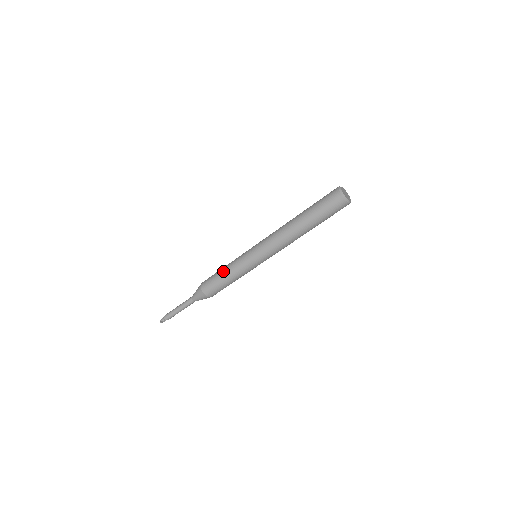
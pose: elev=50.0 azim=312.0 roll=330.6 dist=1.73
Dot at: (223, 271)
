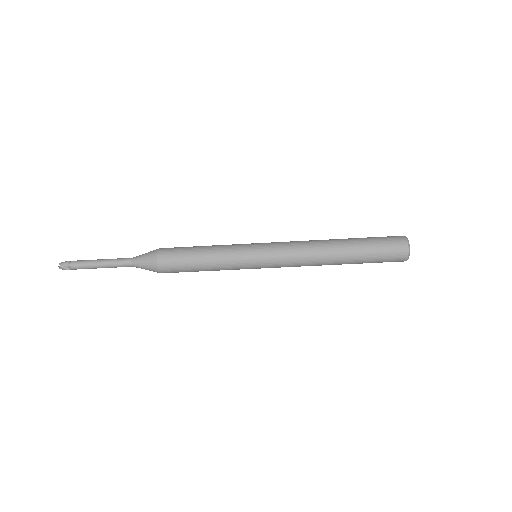
Dot at: (203, 258)
